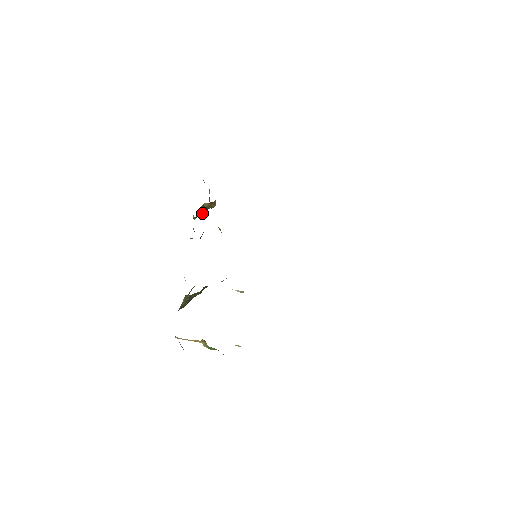
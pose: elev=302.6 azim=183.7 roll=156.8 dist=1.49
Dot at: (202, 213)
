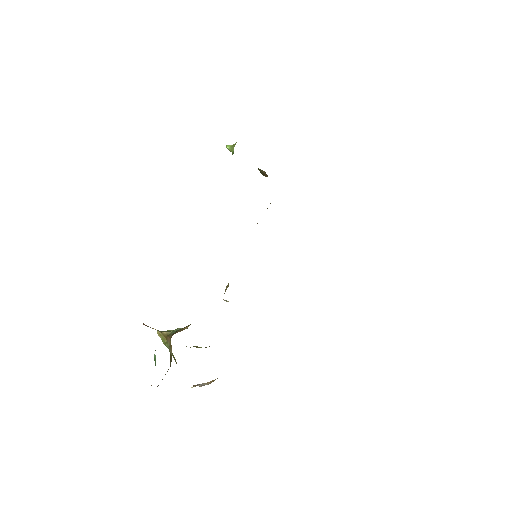
Dot at: occluded
